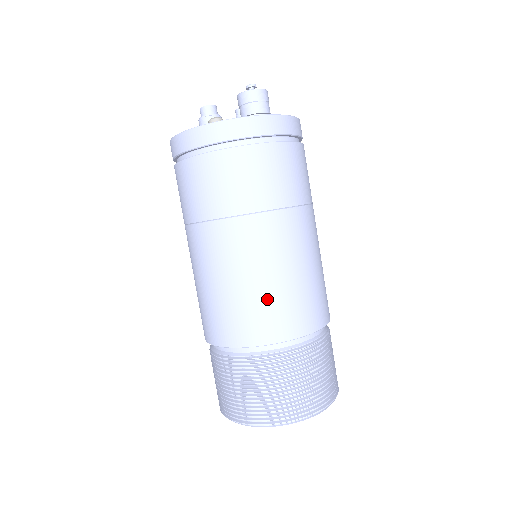
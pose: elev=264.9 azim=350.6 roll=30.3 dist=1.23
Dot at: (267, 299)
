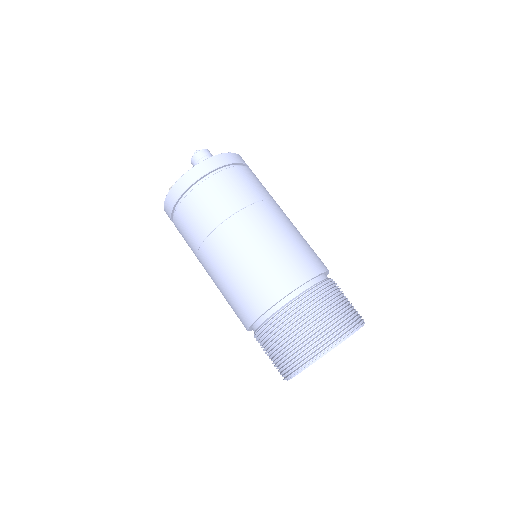
Dot at: (251, 279)
